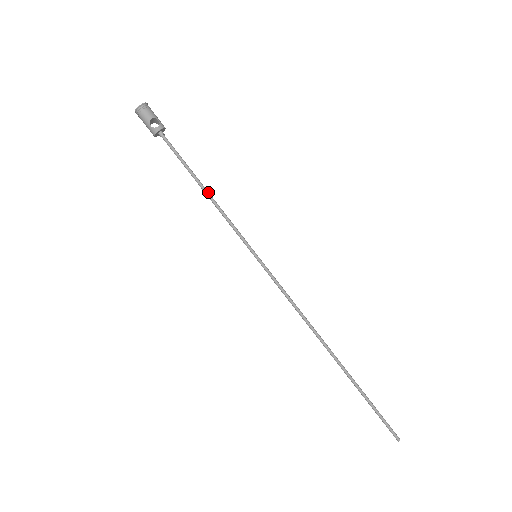
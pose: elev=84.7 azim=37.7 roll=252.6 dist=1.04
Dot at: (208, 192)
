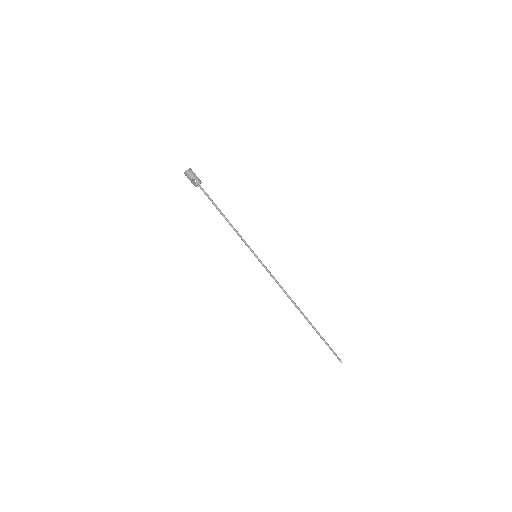
Dot at: (227, 220)
